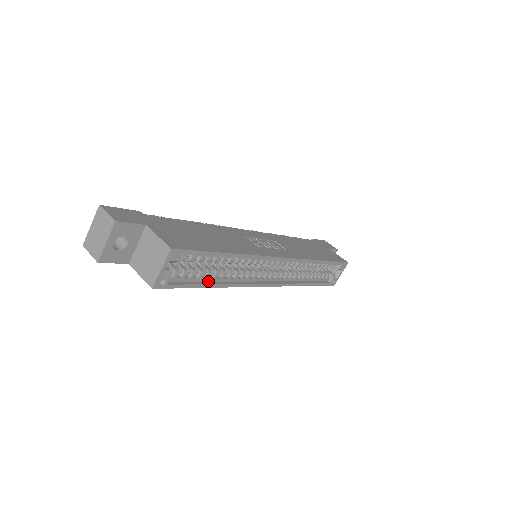
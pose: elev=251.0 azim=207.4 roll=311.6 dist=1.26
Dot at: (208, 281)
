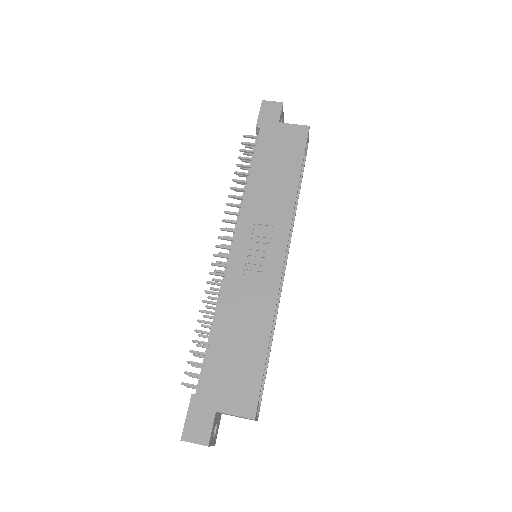
Dot at: occluded
